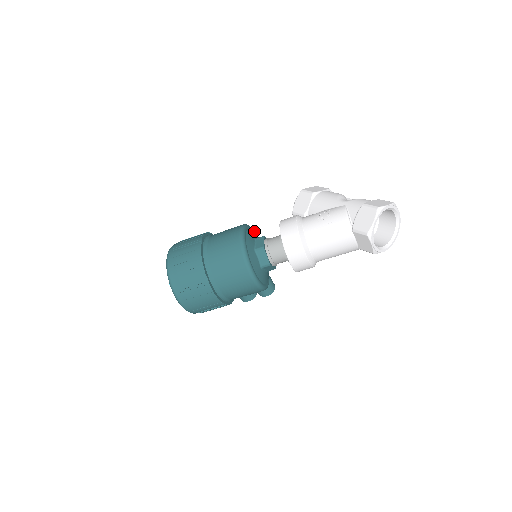
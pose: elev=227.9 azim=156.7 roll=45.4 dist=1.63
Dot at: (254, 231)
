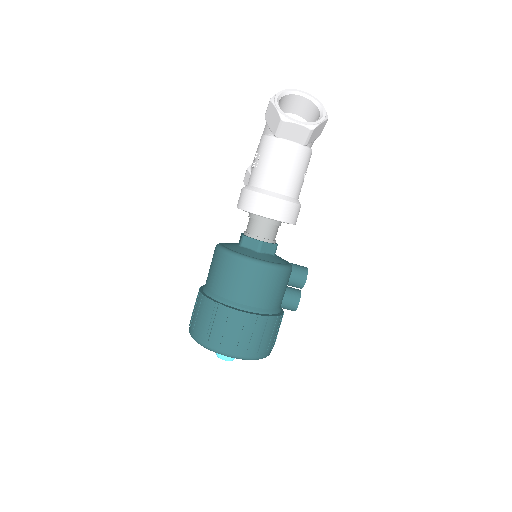
Dot at: occluded
